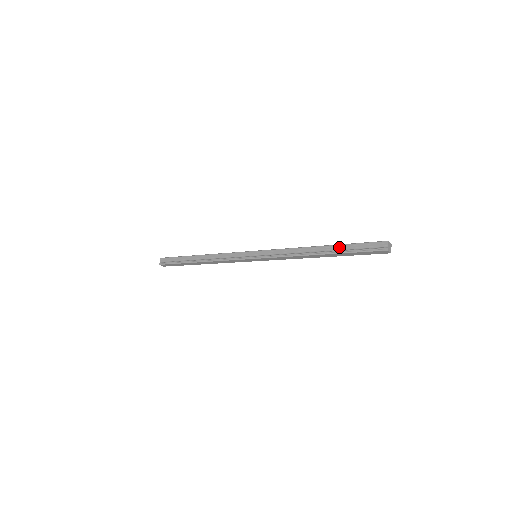
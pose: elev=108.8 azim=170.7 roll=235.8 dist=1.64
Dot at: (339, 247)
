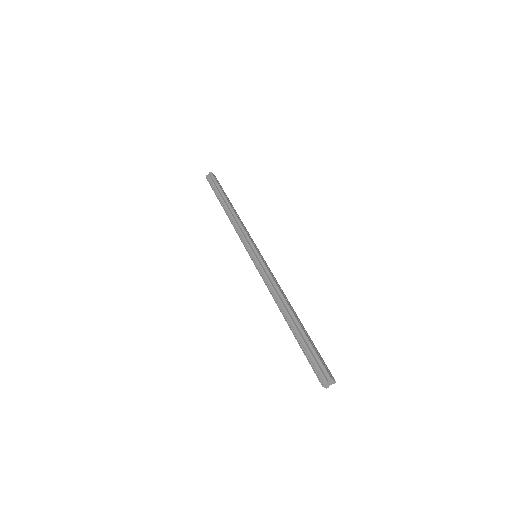
Dot at: (300, 332)
